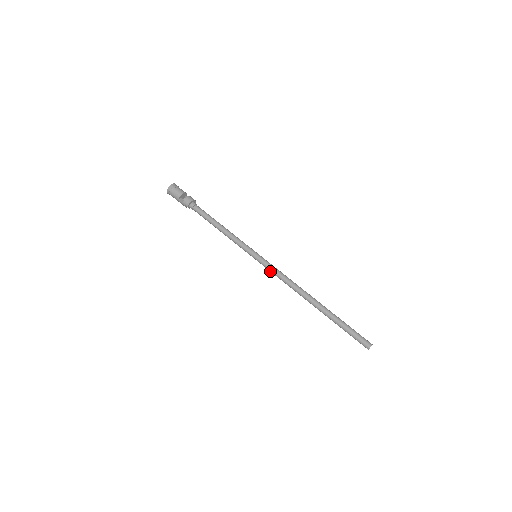
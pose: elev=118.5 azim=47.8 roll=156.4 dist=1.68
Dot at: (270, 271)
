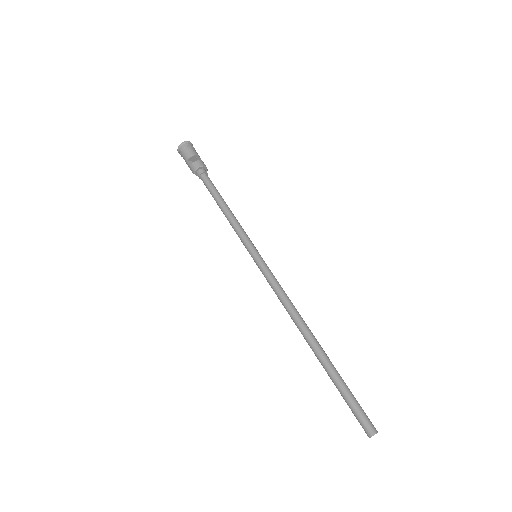
Dot at: (267, 281)
